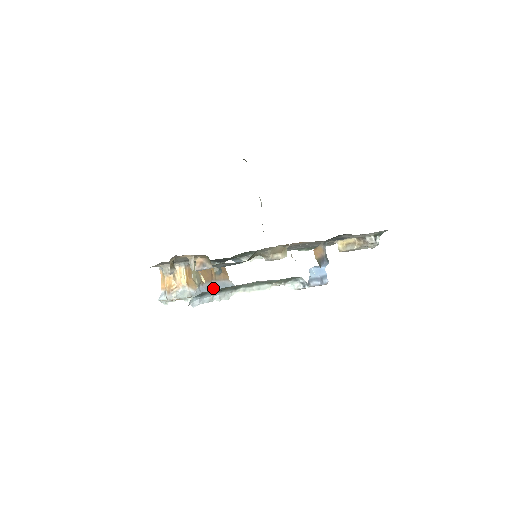
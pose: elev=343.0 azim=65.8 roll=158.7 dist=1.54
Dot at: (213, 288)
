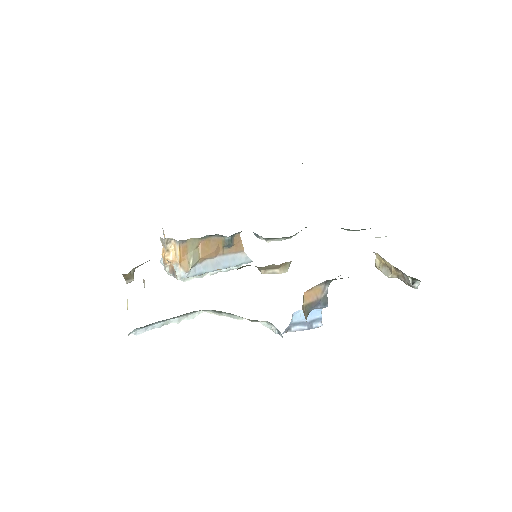
Dot at: (215, 266)
